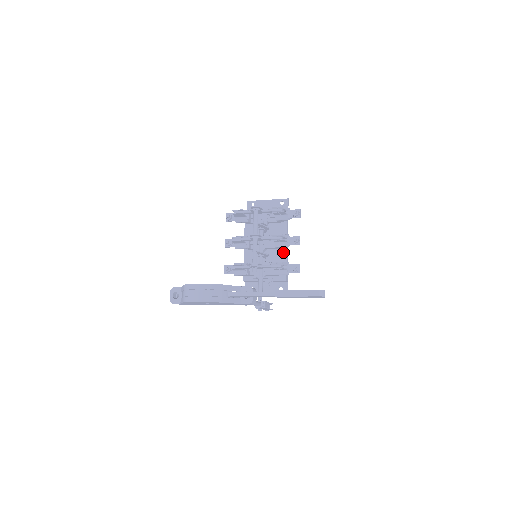
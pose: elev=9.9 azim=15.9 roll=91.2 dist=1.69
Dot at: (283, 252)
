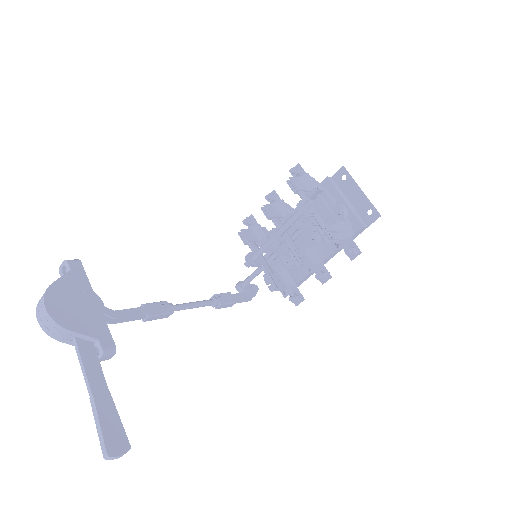
Dot at: occluded
